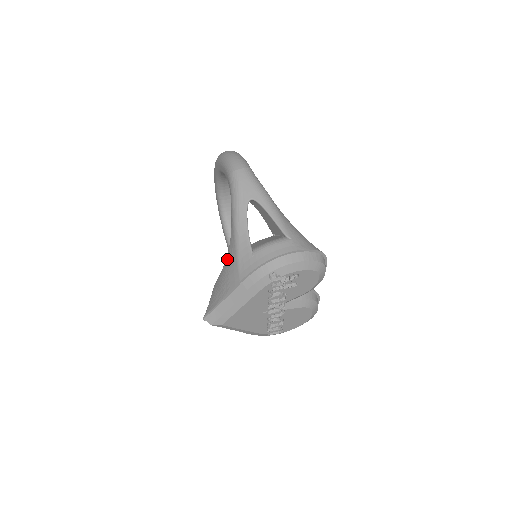
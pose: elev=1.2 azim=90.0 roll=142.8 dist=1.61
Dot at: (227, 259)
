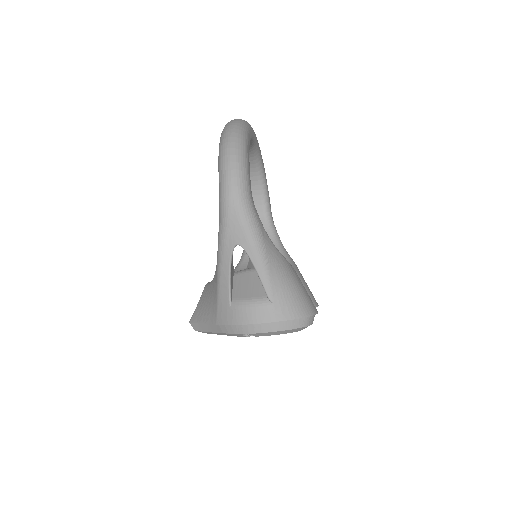
Dot at: (212, 284)
